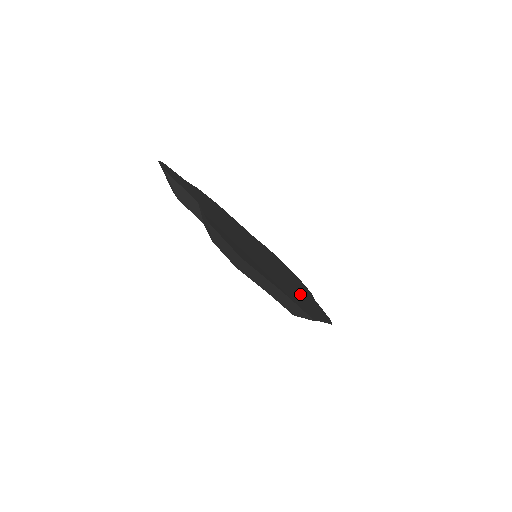
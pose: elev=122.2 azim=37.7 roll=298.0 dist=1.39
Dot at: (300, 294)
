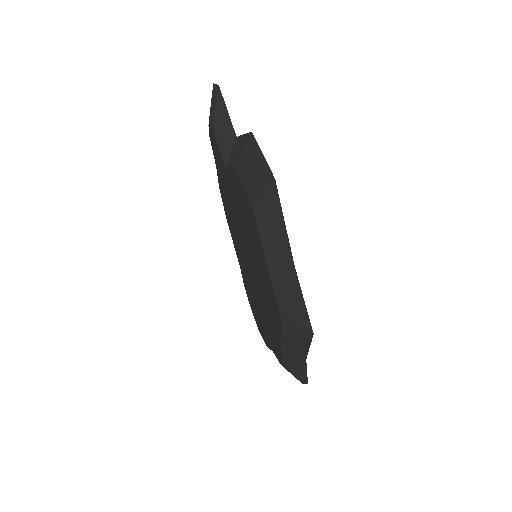
Dot at: occluded
